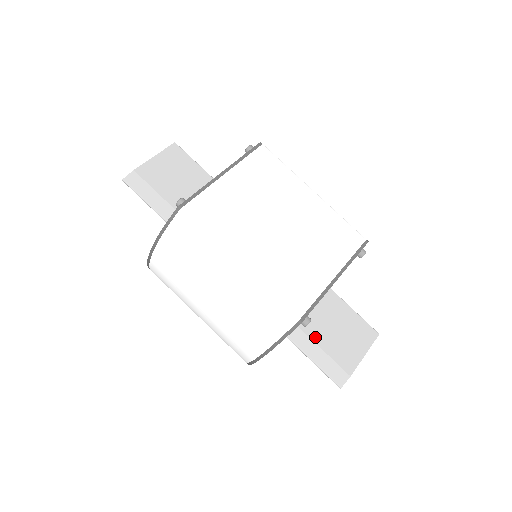
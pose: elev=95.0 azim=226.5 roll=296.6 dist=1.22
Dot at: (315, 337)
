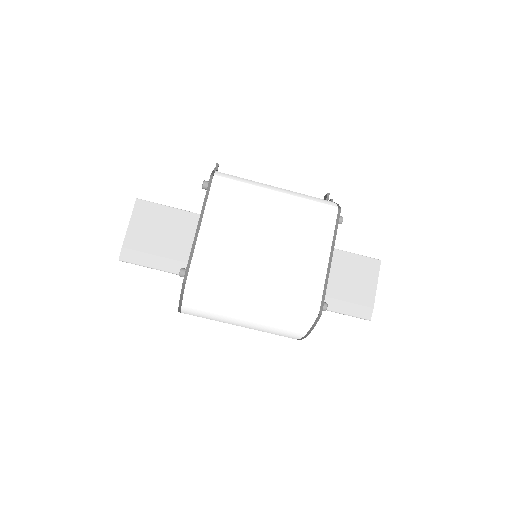
Dot at: (333, 295)
